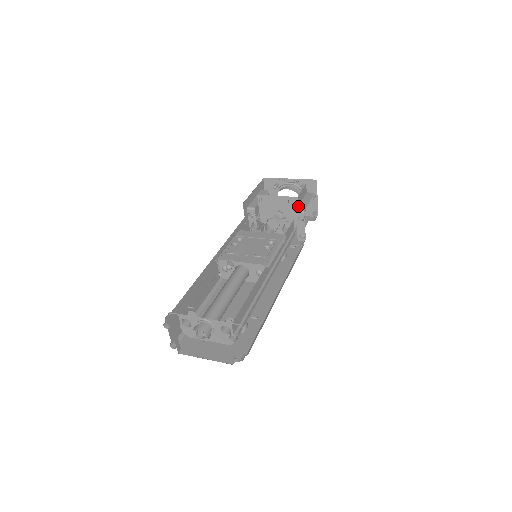
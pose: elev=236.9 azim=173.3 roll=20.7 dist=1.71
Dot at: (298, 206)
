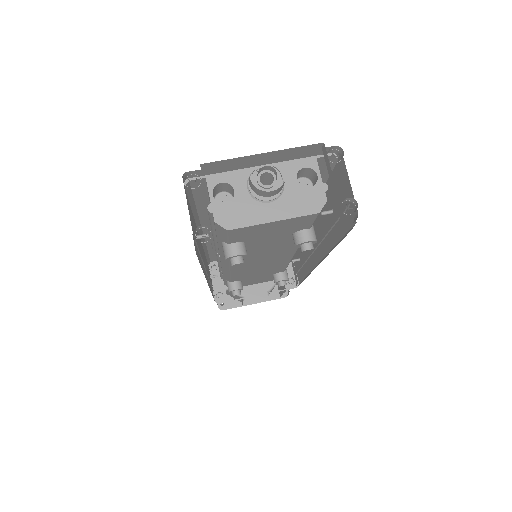
Dot at: occluded
